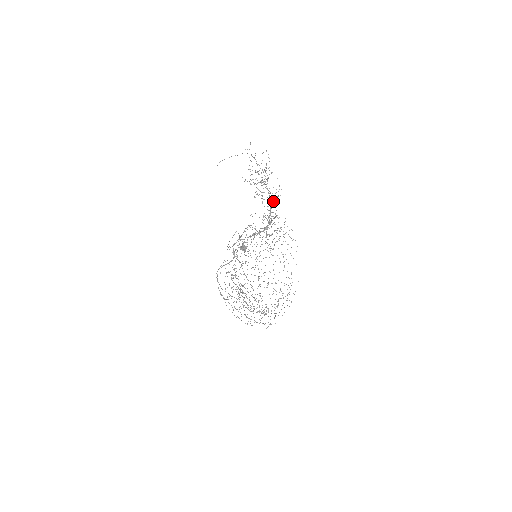
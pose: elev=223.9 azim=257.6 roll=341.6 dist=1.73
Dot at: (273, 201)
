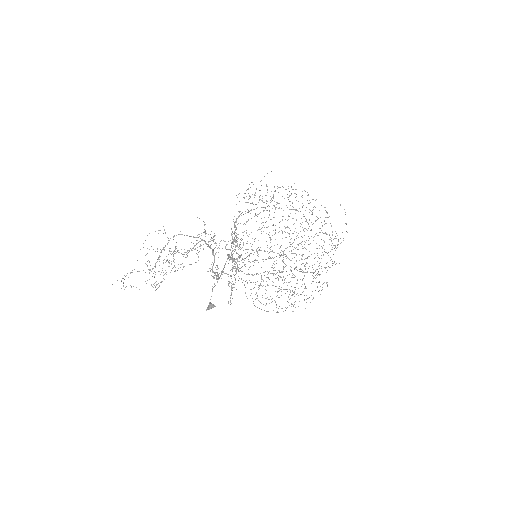
Dot at: (208, 245)
